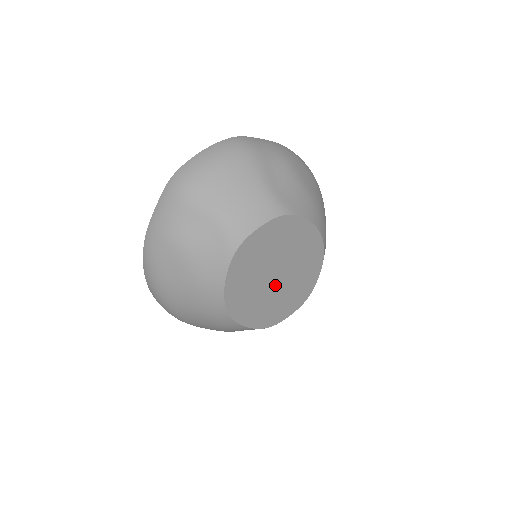
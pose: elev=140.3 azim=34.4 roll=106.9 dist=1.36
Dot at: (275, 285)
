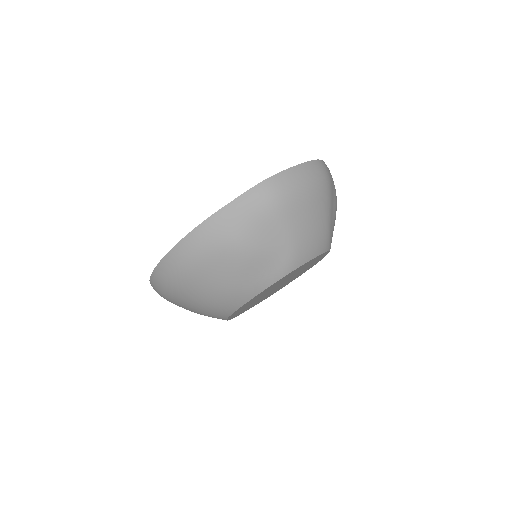
Dot at: (269, 292)
